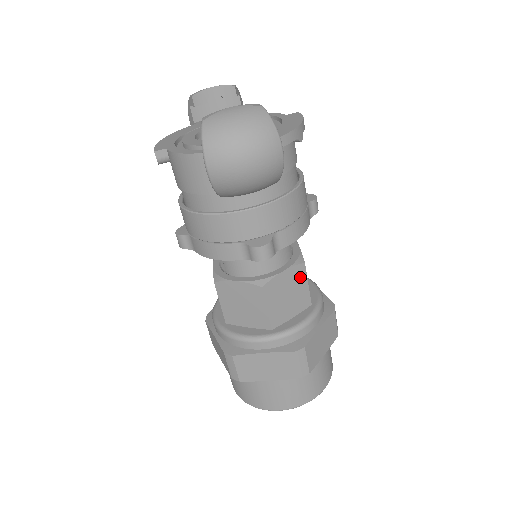
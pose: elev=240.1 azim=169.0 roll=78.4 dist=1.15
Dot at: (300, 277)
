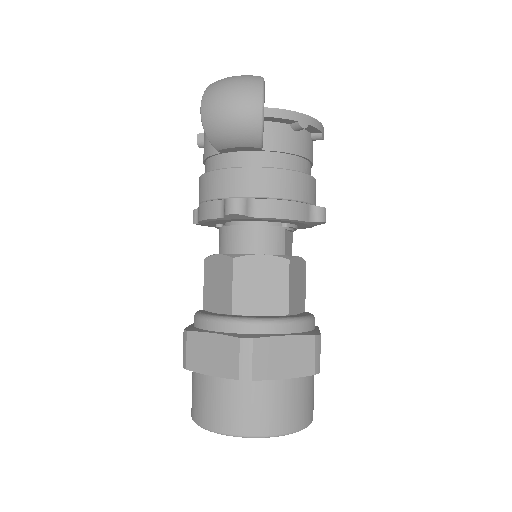
Dot at: (280, 273)
